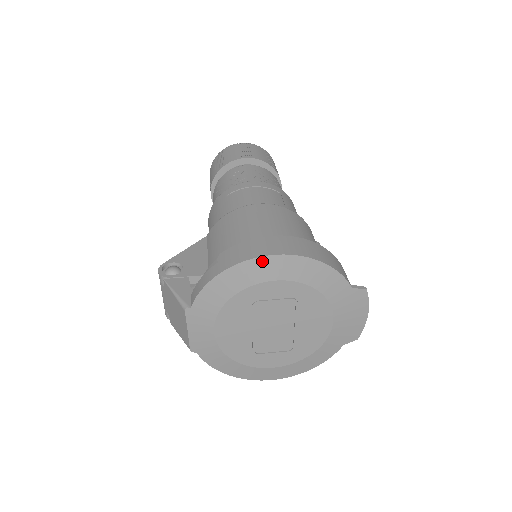
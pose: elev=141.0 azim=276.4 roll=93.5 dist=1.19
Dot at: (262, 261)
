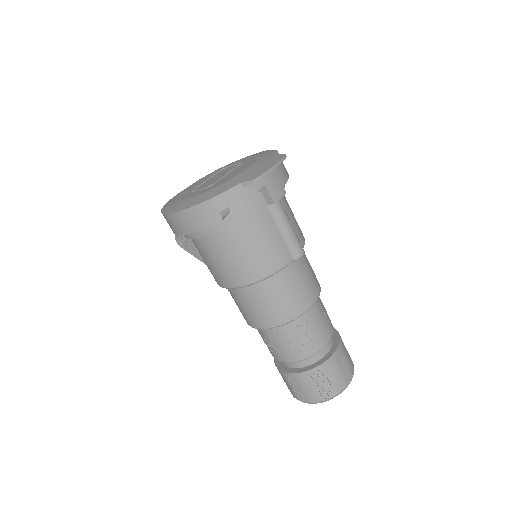
Dot at: occluded
